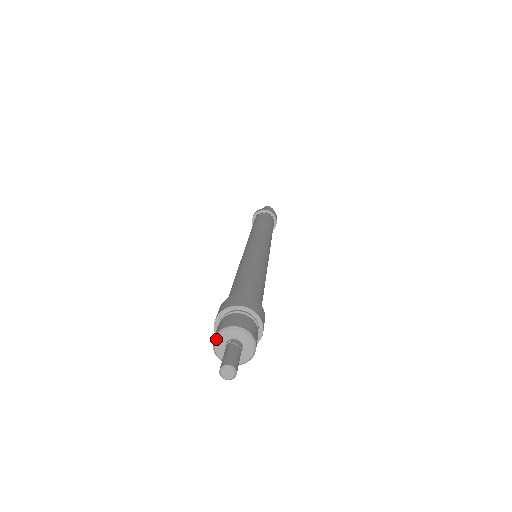
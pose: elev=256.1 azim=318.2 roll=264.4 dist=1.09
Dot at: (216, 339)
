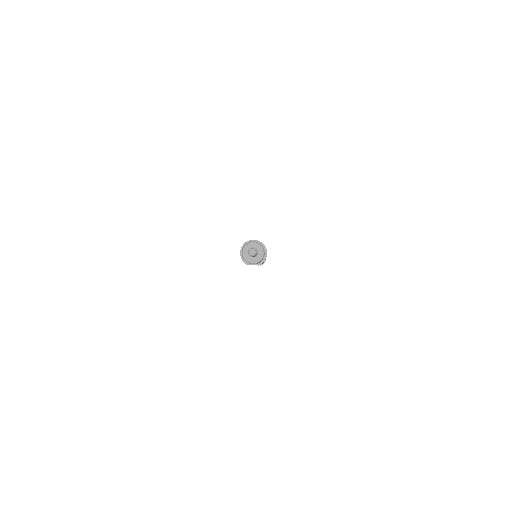
Dot at: (243, 256)
